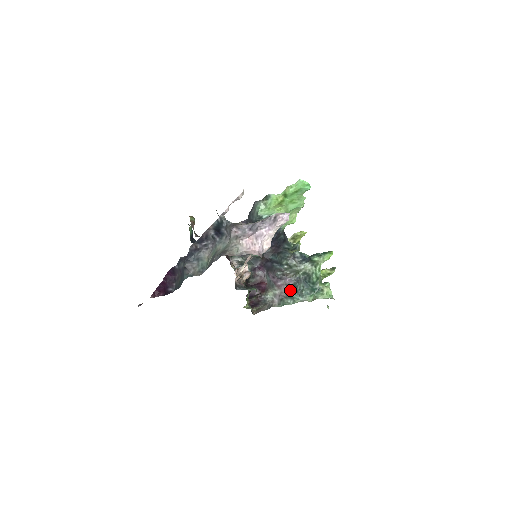
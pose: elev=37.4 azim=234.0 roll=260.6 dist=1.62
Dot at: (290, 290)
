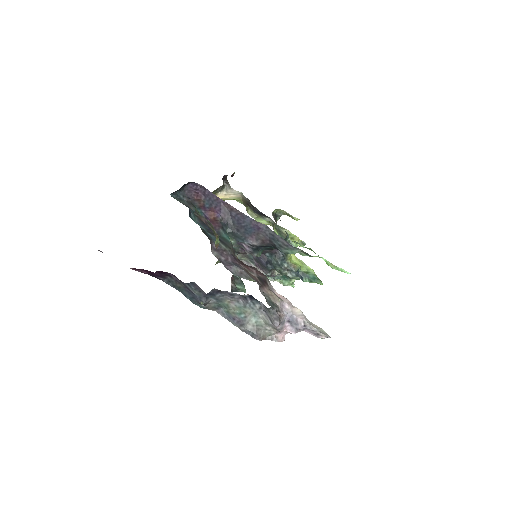
Dot at: occluded
